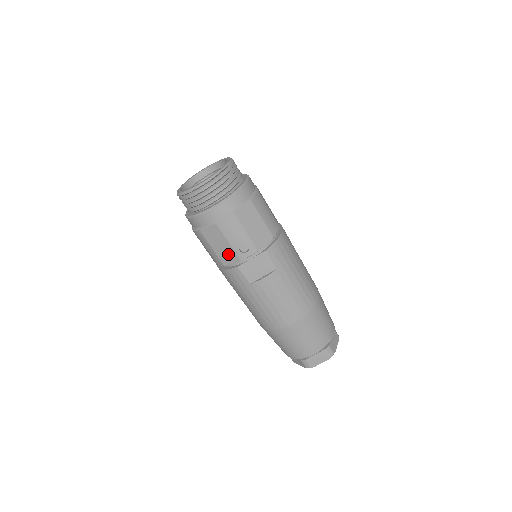
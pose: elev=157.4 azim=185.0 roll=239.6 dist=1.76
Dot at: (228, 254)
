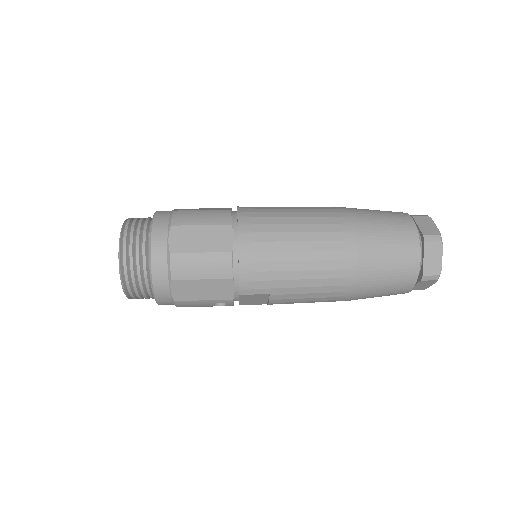
Dot at: occluded
